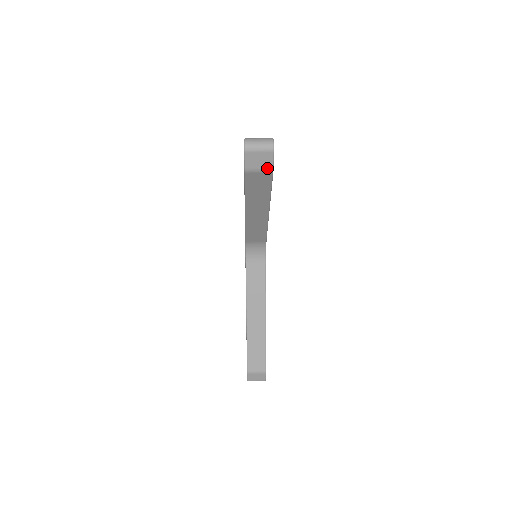
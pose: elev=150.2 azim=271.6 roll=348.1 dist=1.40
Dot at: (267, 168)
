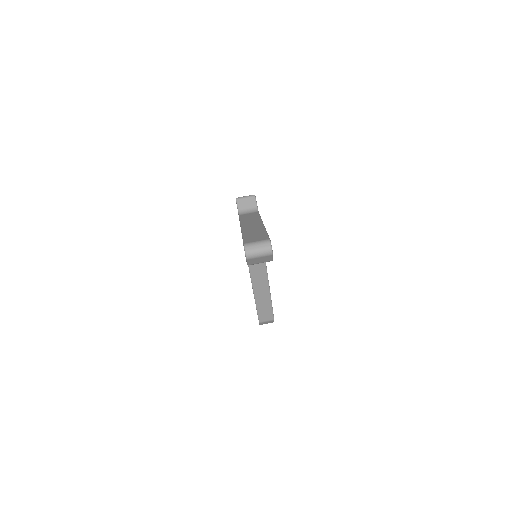
Dot at: (267, 261)
